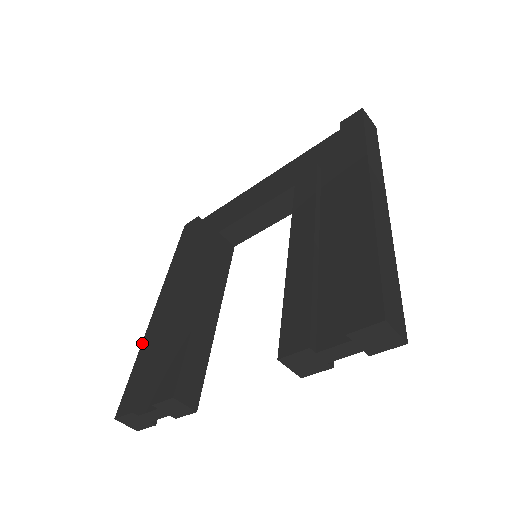
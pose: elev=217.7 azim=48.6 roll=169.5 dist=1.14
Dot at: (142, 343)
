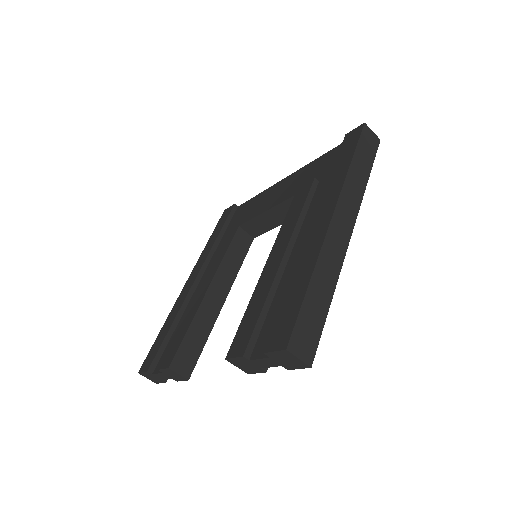
Dot at: (169, 315)
